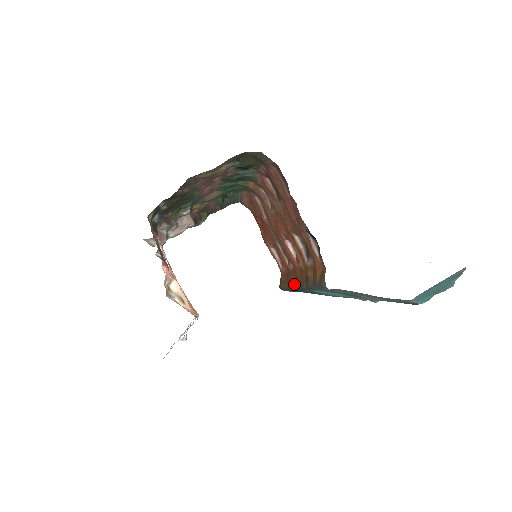
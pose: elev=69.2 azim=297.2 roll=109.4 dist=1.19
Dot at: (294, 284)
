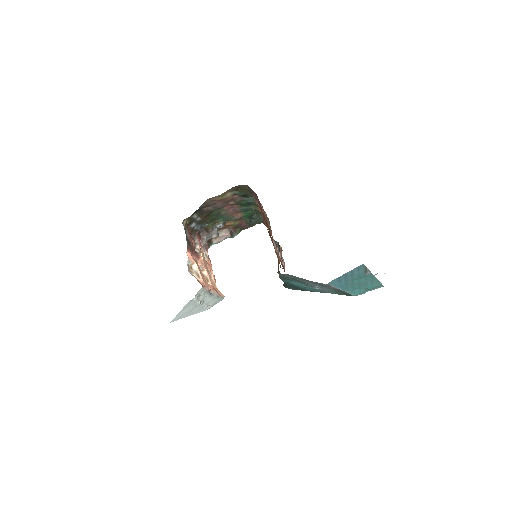
Dot at: occluded
